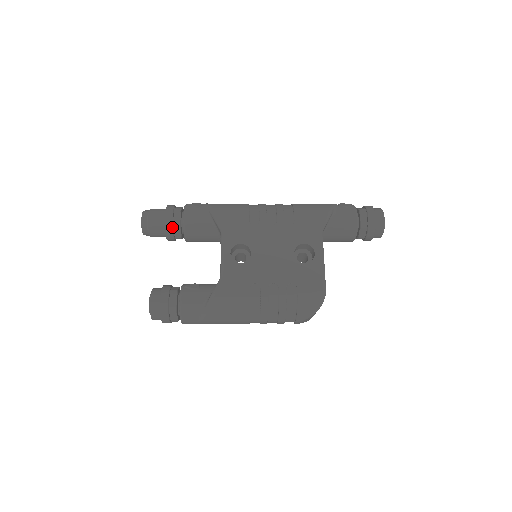
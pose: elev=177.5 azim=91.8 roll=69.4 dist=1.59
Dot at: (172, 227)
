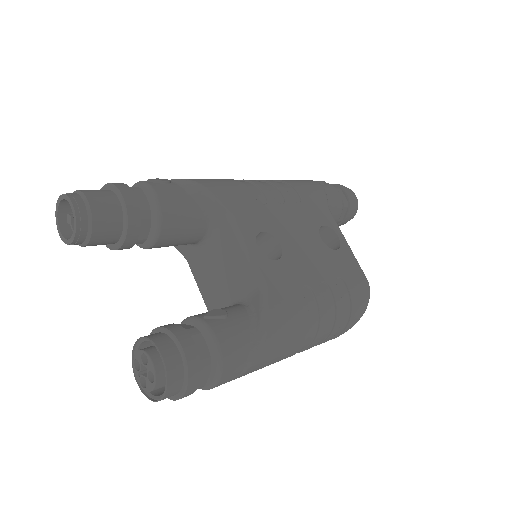
Dot at: (139, 218)
